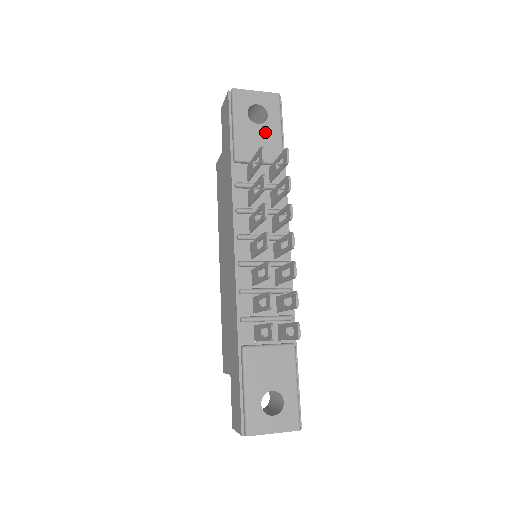
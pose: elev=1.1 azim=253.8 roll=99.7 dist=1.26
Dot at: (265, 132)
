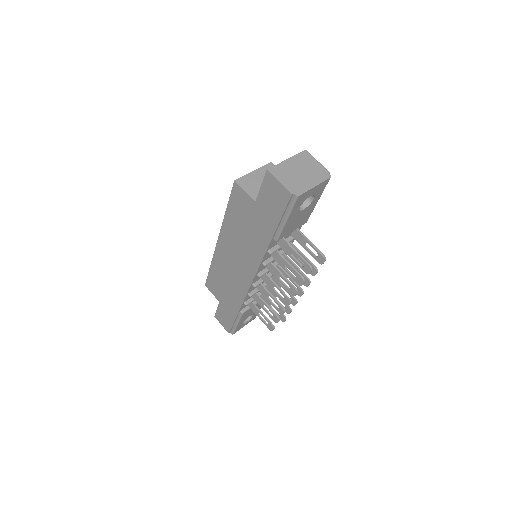
Dot at: (305, 212)
